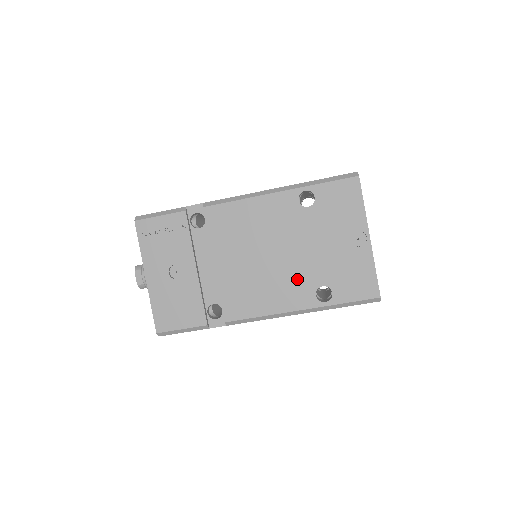
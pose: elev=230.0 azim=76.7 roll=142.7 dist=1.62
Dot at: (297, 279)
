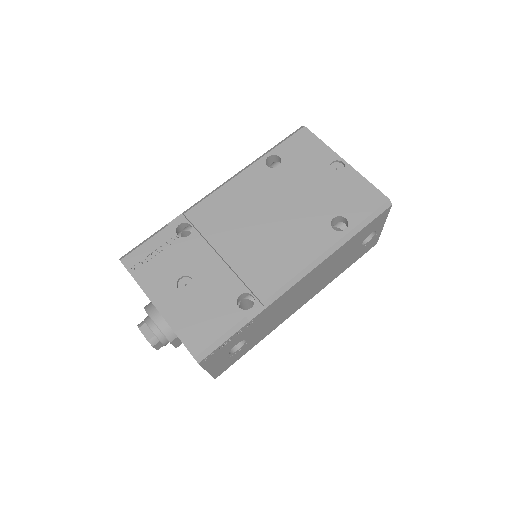
Dot at: (307, 225)
